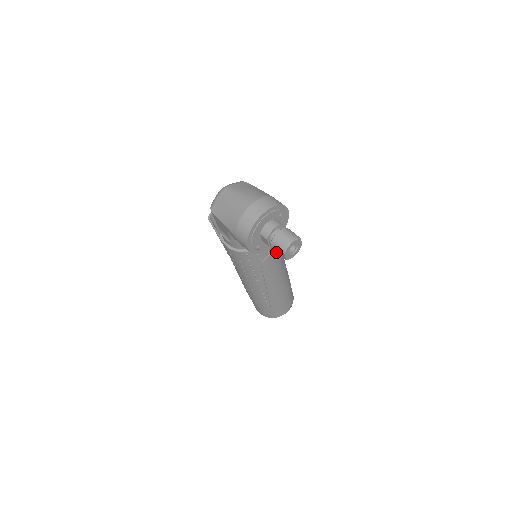
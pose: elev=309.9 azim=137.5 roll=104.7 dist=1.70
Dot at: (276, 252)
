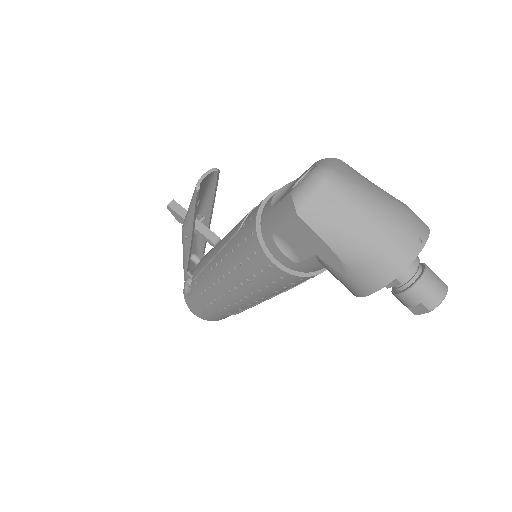
Dot at: (406, 303)
